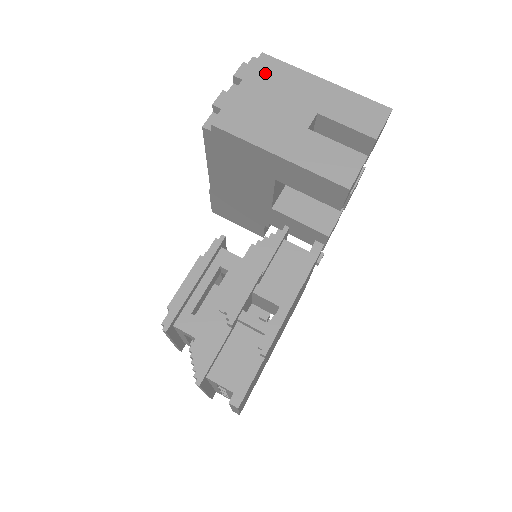
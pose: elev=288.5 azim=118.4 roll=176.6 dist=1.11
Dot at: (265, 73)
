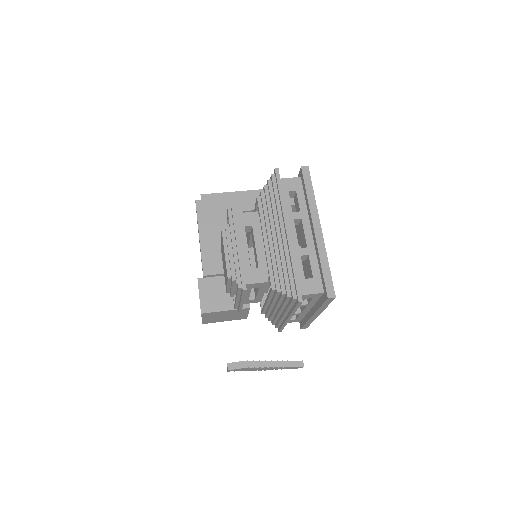
Dot at: occluded
